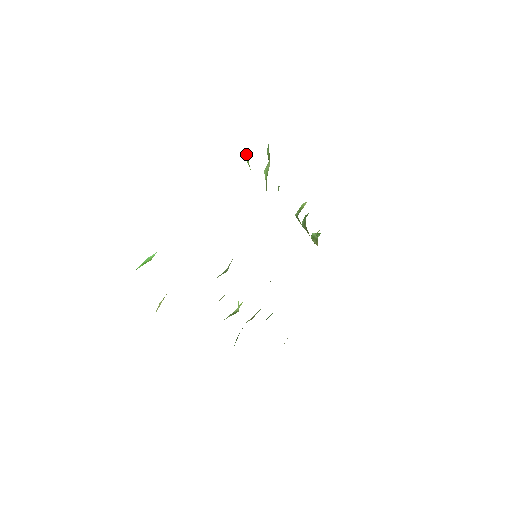
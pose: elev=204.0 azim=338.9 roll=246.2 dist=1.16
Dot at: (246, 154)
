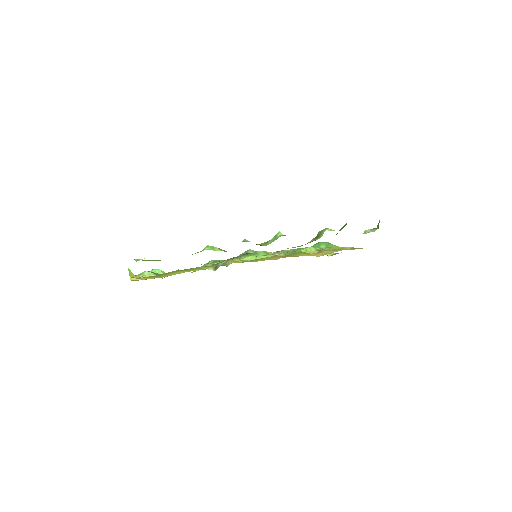
Dot at: occluded
